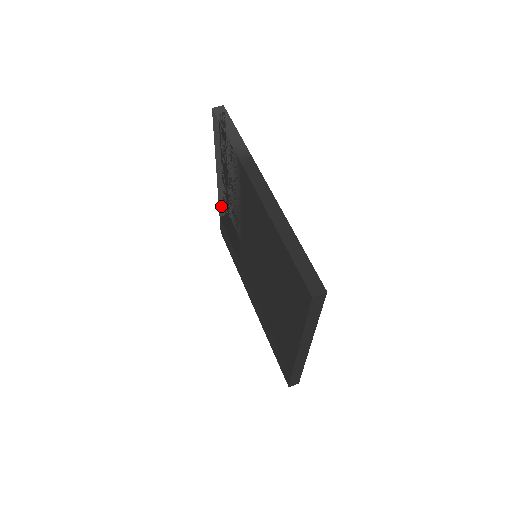
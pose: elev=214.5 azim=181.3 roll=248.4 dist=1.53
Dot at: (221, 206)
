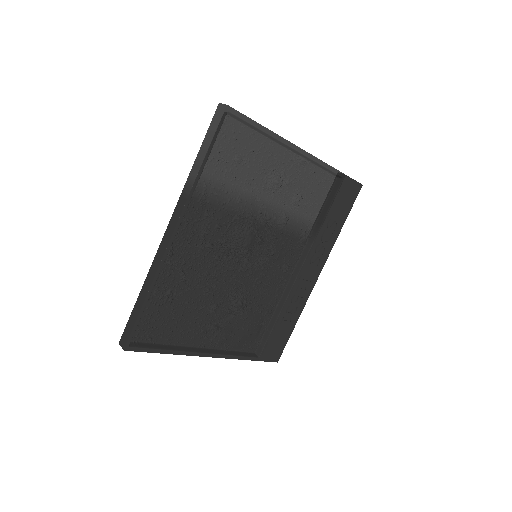
Dot at: occluded
